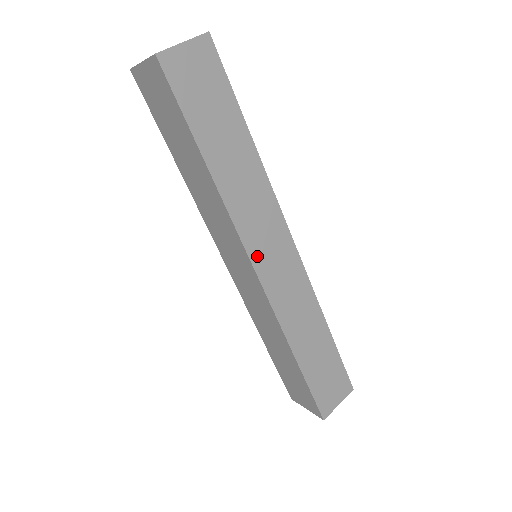
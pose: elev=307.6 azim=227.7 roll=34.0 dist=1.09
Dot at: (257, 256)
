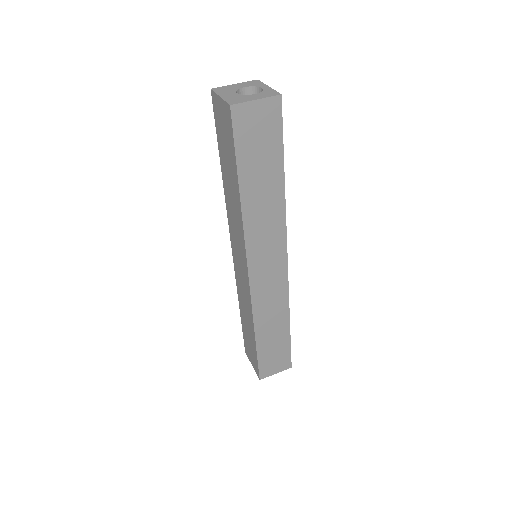
Dot at: (254, 263)
